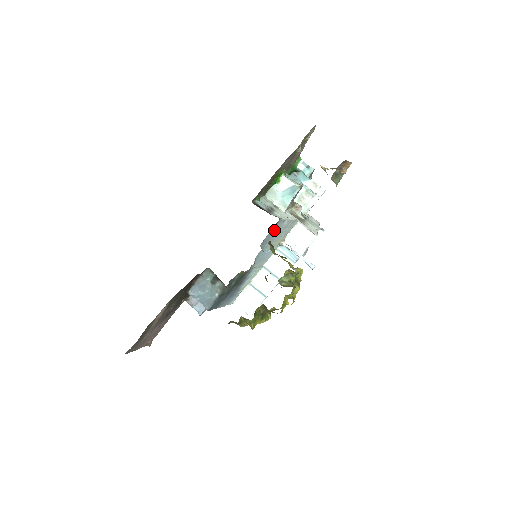
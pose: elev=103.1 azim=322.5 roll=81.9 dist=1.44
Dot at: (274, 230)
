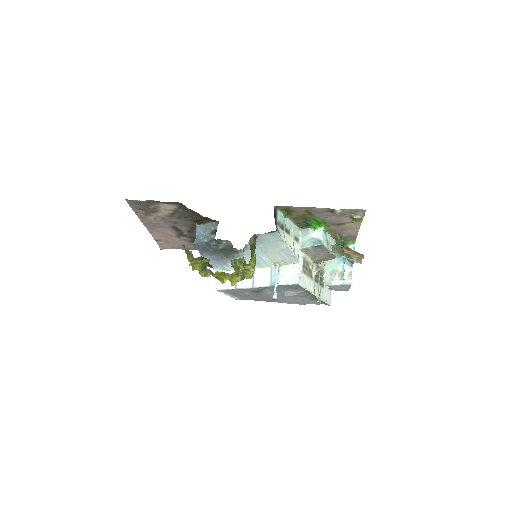
Dot at: (270, 238)
